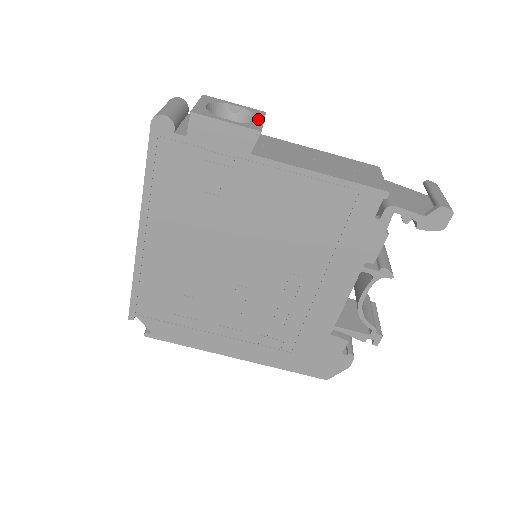
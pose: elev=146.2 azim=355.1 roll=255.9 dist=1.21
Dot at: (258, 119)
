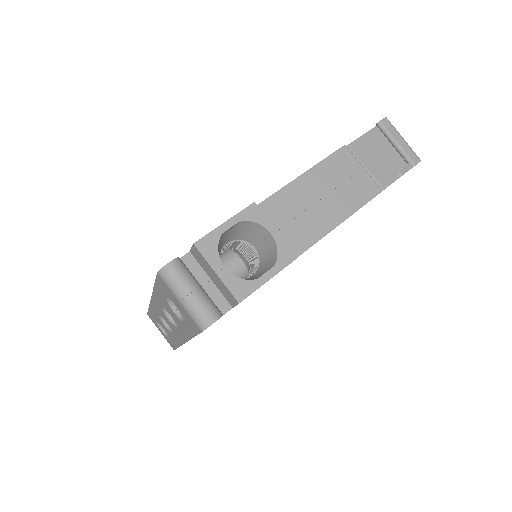
Dot at: (270, 233)
